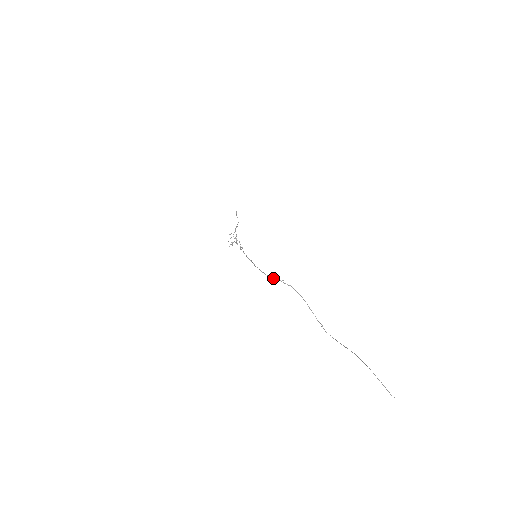
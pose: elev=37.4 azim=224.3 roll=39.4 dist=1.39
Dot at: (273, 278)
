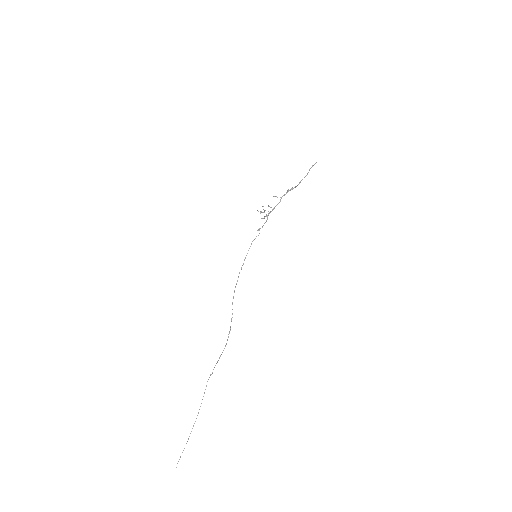
Dot at: occluded
